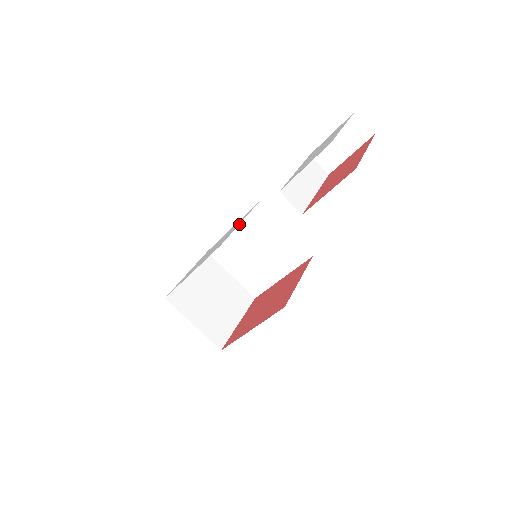
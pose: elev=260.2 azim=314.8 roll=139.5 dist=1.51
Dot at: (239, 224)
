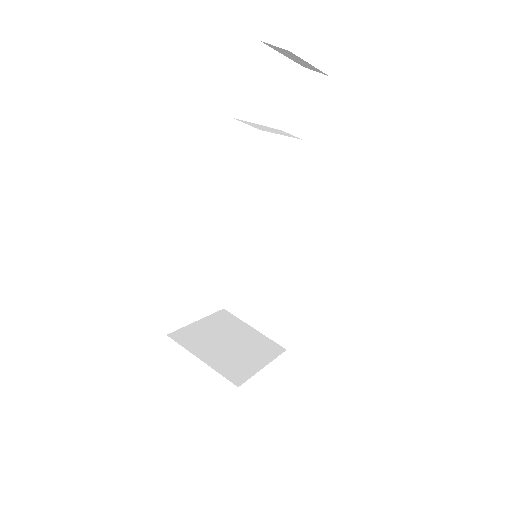
Dot at: (246, 256)
